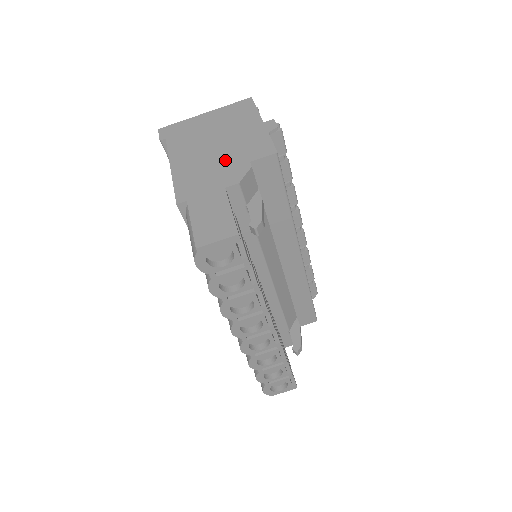
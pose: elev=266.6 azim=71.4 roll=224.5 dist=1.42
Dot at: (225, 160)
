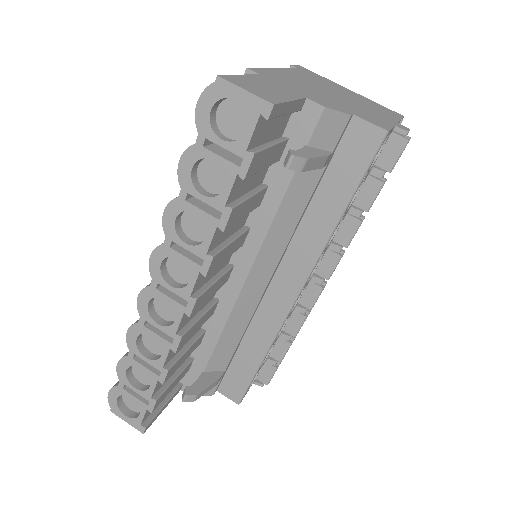
Dot at: (331, 98)
